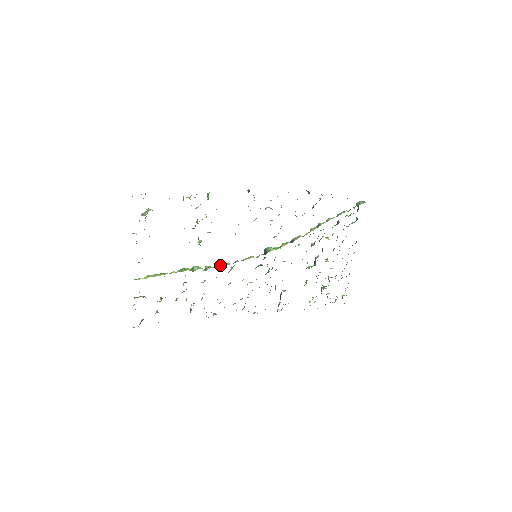
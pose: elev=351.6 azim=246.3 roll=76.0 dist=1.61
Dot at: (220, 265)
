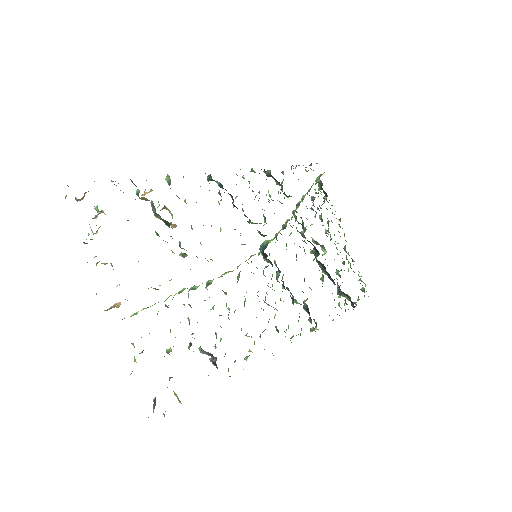
Dot at: (223, 274)
